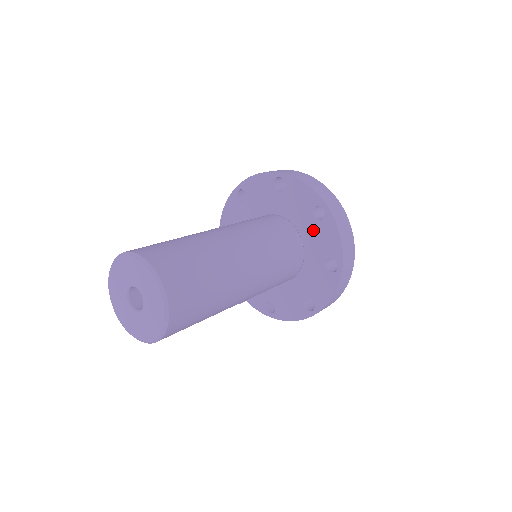
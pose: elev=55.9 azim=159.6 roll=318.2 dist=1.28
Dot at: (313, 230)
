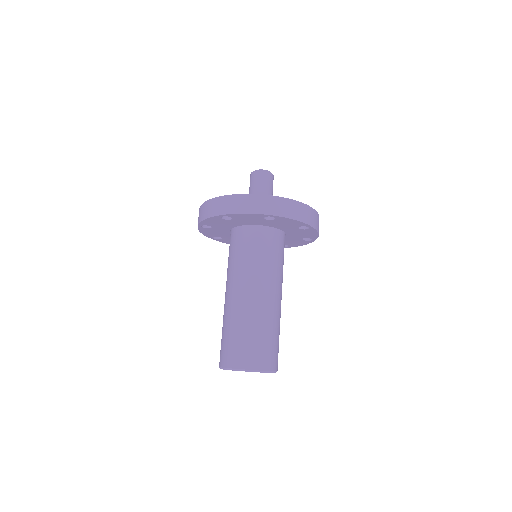
Dot at: (296, 231)
